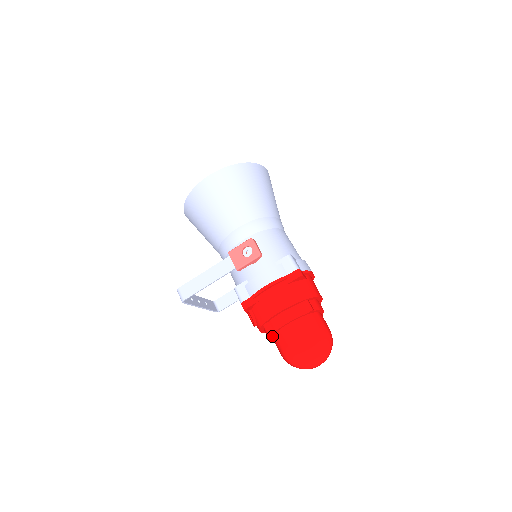
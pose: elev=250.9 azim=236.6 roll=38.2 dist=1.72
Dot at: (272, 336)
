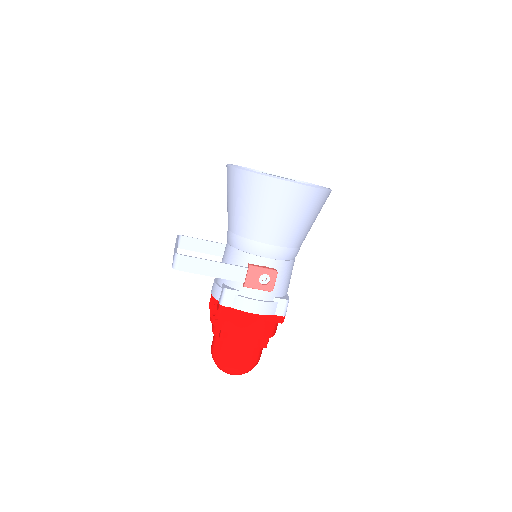
Dot at: occluded
